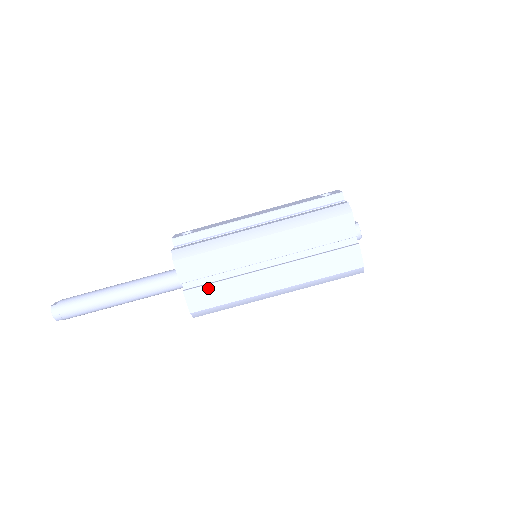
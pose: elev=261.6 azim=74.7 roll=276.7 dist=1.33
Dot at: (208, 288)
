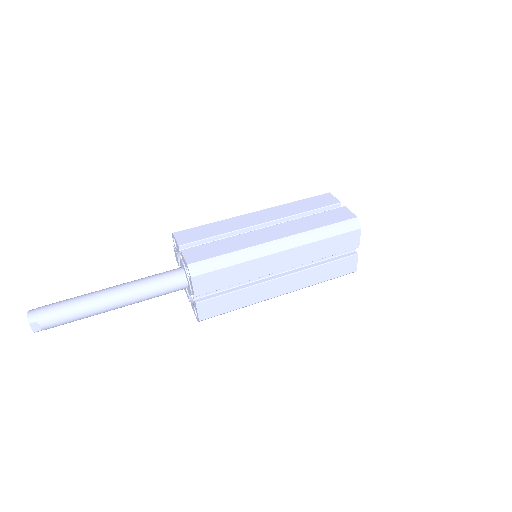
Dot at: (207, 245)
